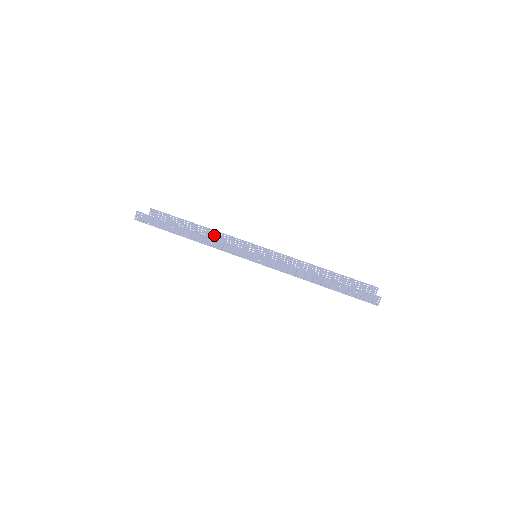
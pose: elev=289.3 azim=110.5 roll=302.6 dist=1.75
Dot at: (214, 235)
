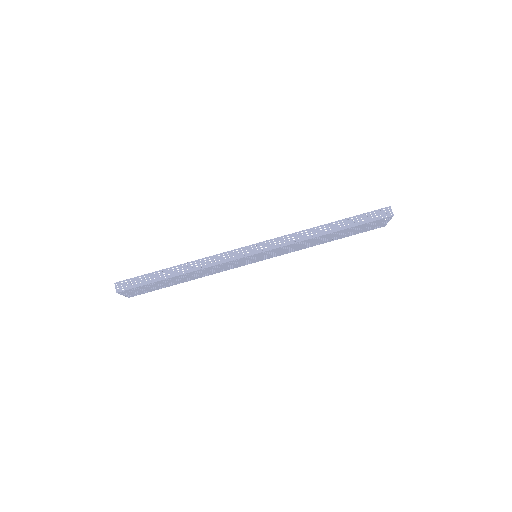
Dot at: occluded
